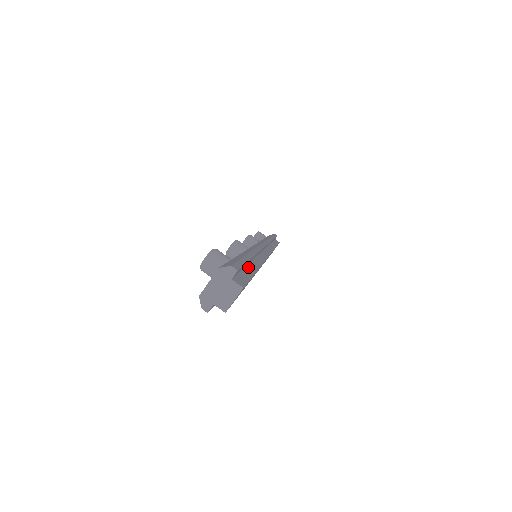
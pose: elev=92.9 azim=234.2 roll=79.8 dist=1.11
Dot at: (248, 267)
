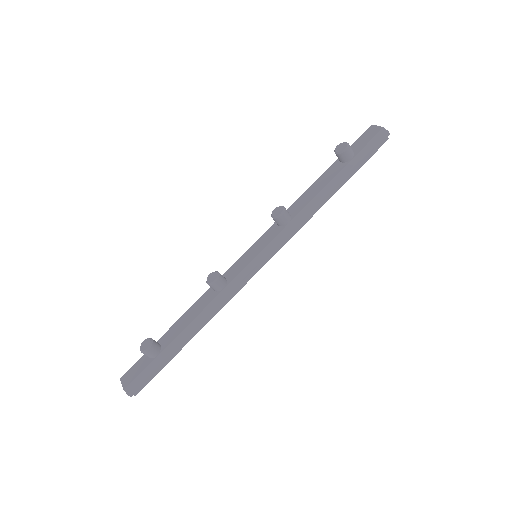
Dot at: (174, 350)
